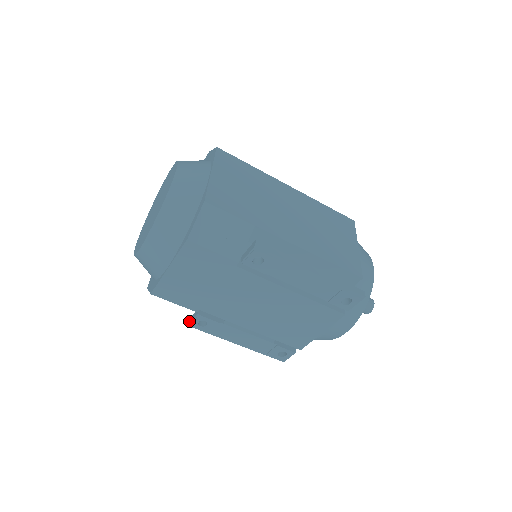
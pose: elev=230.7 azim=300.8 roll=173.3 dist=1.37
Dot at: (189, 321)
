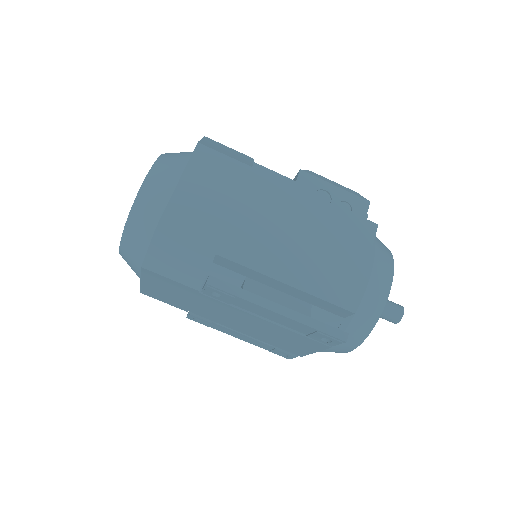
Dot at: occluded
